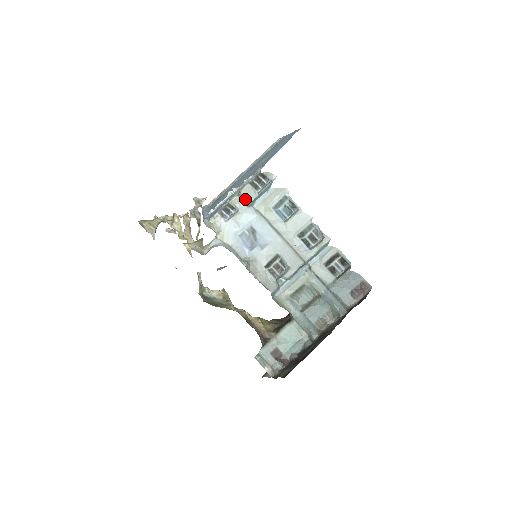
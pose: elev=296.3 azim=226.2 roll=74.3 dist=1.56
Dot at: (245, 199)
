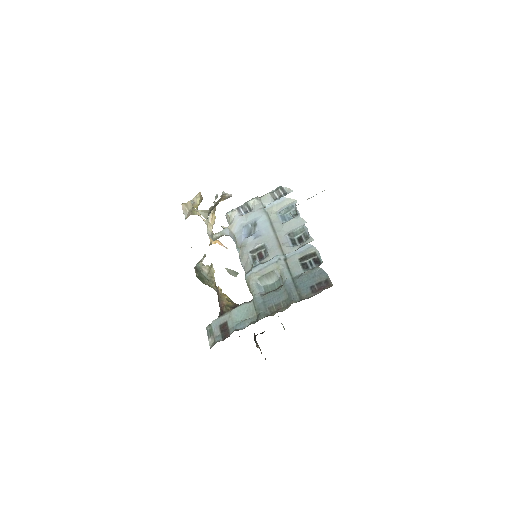
Dot at: (261, 203)
